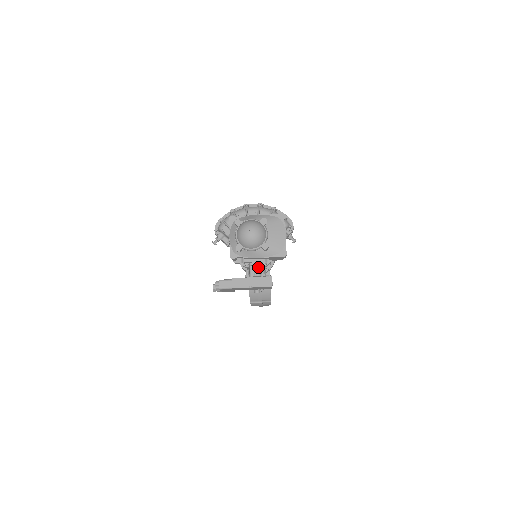
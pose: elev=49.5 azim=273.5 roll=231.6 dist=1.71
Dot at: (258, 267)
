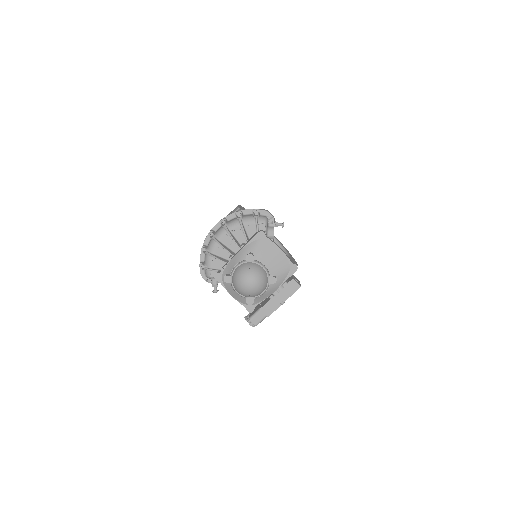
Dot at: occluded
